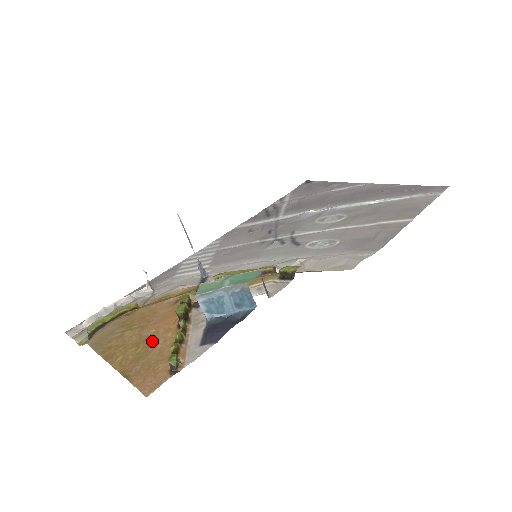
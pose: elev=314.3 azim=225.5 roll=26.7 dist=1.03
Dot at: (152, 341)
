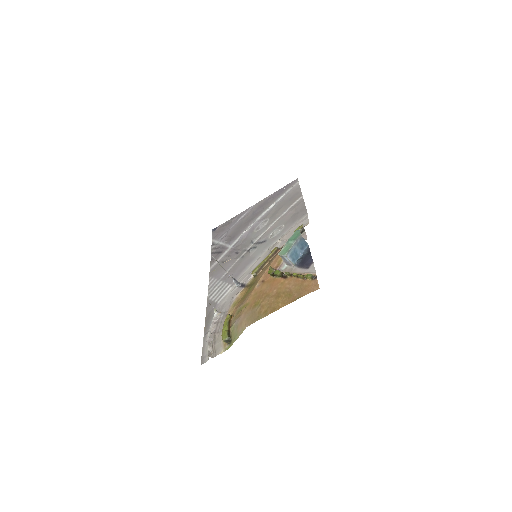
Dot at: (283, 290)
